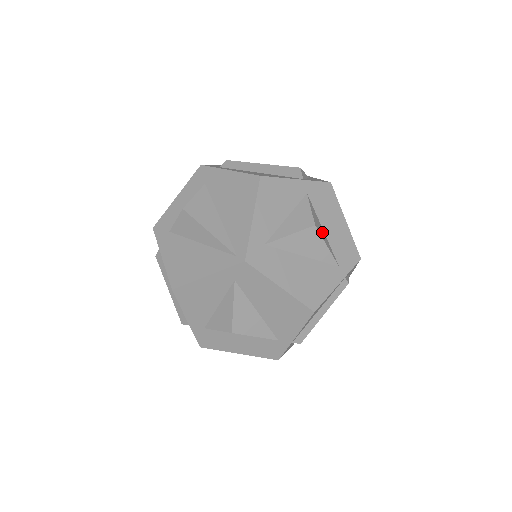
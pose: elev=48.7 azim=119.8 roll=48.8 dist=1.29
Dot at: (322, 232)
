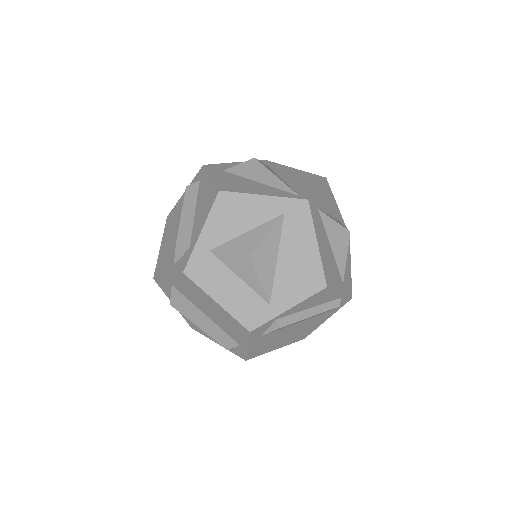
Dot at: occluded
